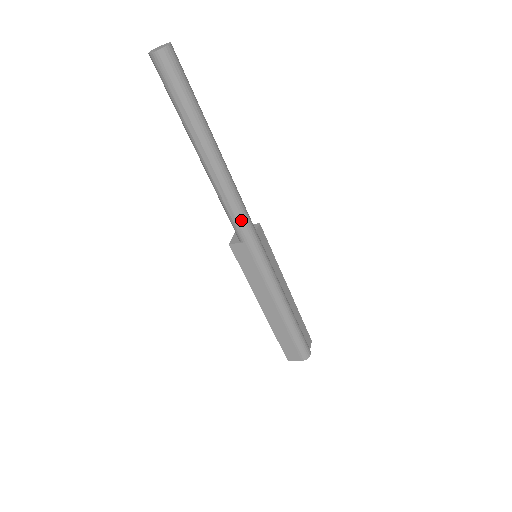
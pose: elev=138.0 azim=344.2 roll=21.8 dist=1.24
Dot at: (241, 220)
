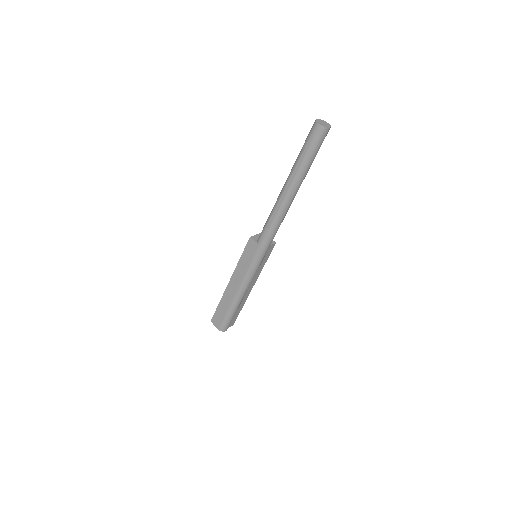
Dot at: (269, 234)
